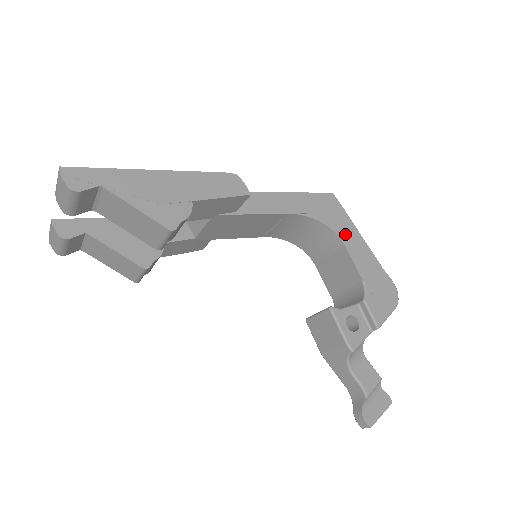
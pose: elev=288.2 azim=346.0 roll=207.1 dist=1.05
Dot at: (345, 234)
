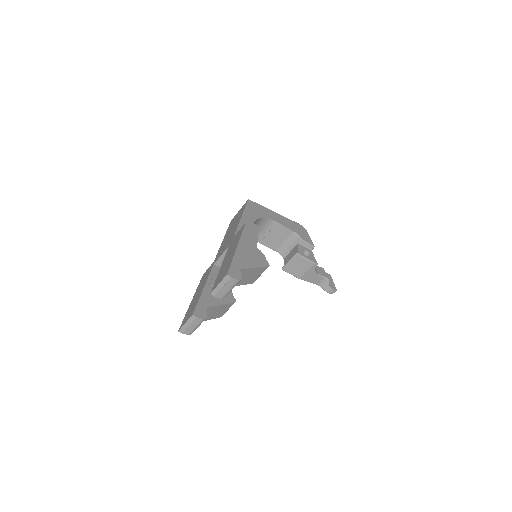
Dot at: (270, 216)
